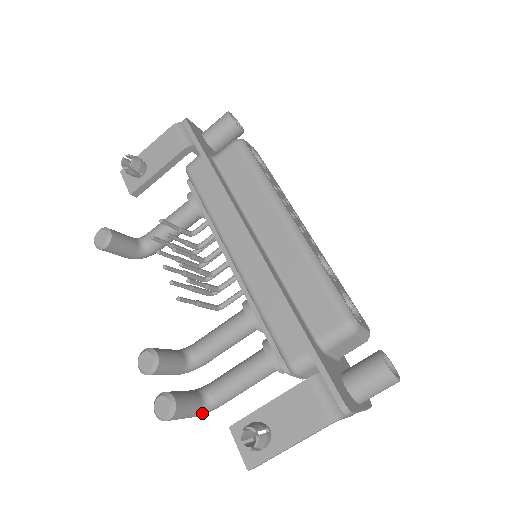
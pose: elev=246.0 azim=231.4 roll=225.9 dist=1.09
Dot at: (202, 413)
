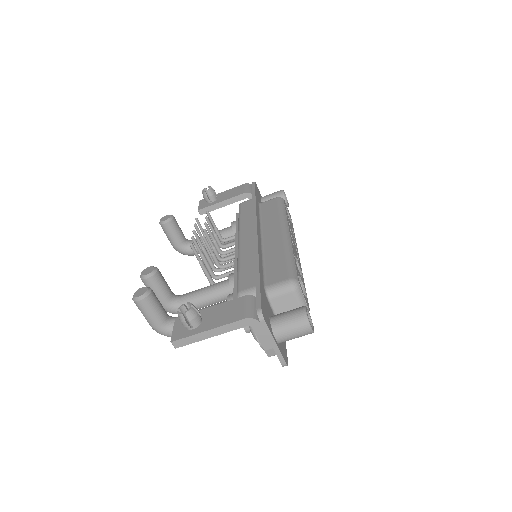
Dot at: (162, 328)
